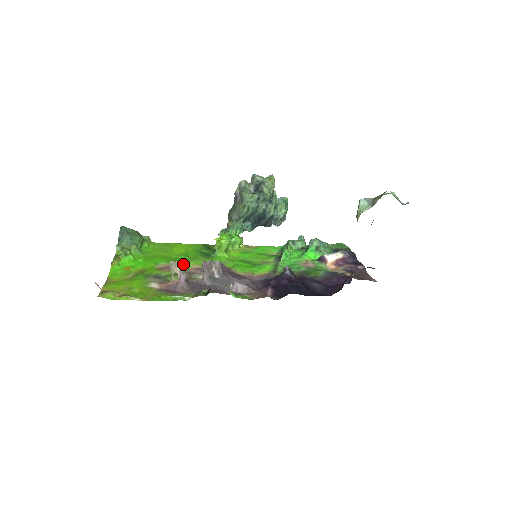
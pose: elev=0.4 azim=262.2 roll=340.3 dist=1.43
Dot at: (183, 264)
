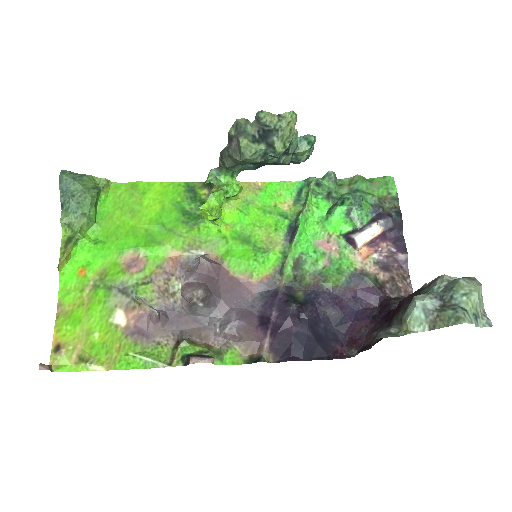
Dot at: (157, 251)
